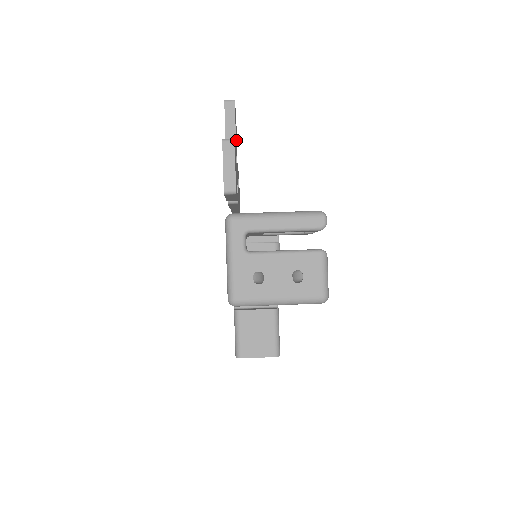
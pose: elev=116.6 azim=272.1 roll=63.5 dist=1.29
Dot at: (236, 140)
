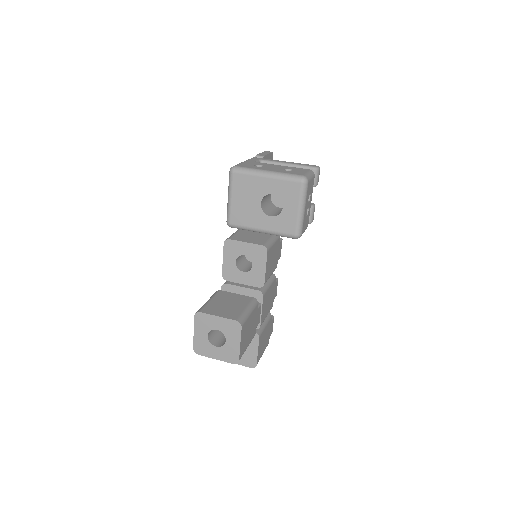
Dot at: occluded
